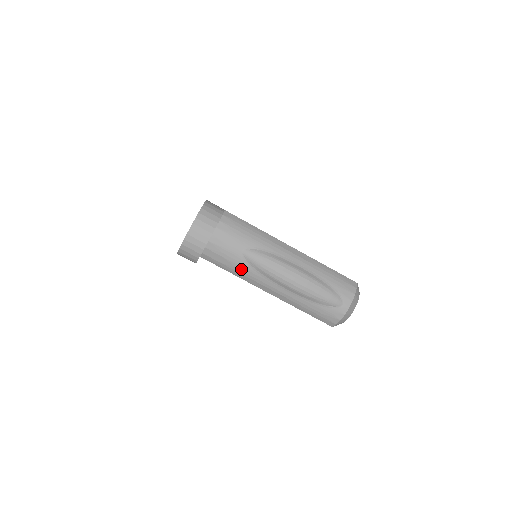
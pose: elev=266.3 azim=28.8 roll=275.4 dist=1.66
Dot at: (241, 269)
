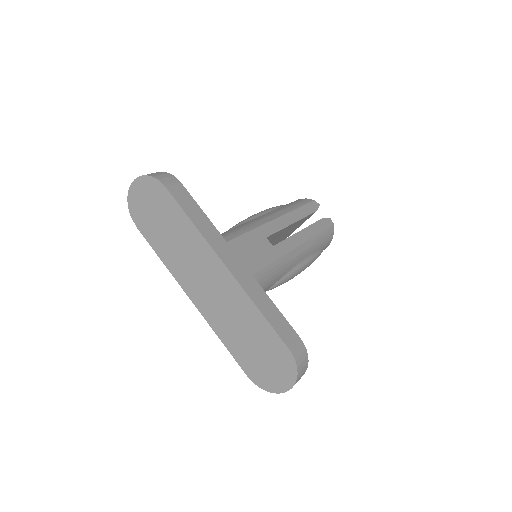
Dot at: occluded
